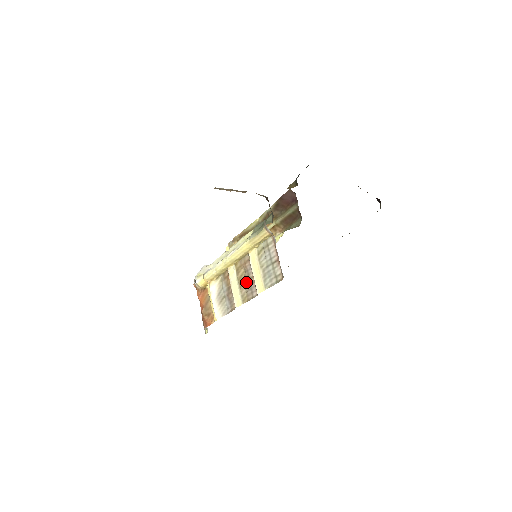
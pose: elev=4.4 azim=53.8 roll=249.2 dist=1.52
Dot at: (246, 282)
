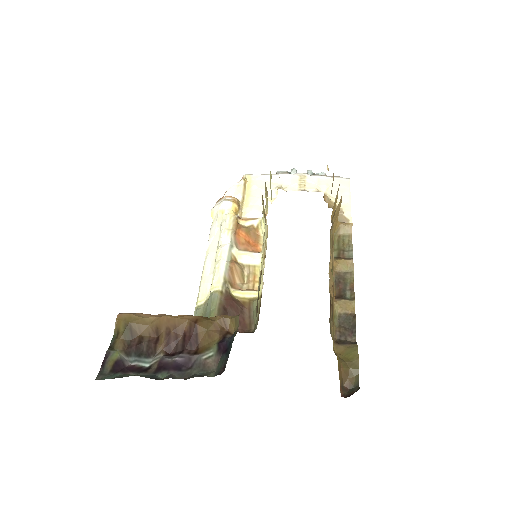
Dot at: occluded
